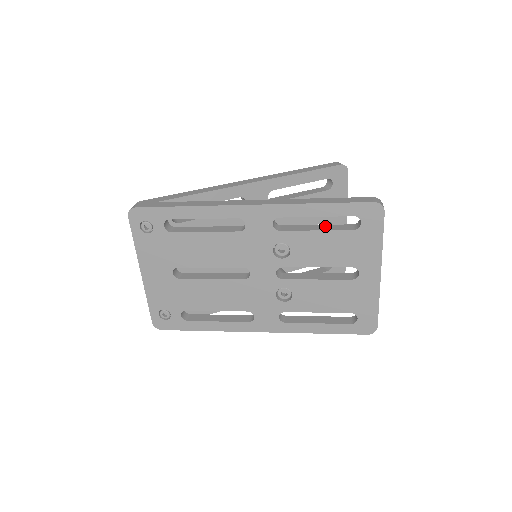
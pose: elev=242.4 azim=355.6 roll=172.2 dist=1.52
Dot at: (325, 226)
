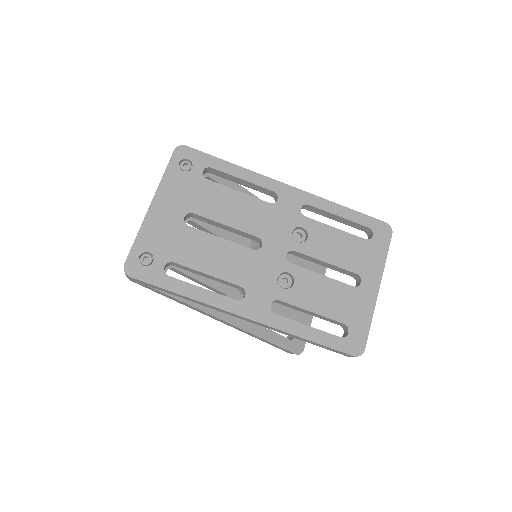
Dot at: occluded
